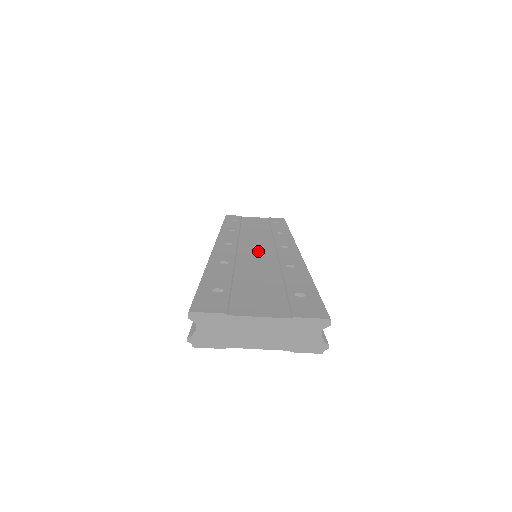
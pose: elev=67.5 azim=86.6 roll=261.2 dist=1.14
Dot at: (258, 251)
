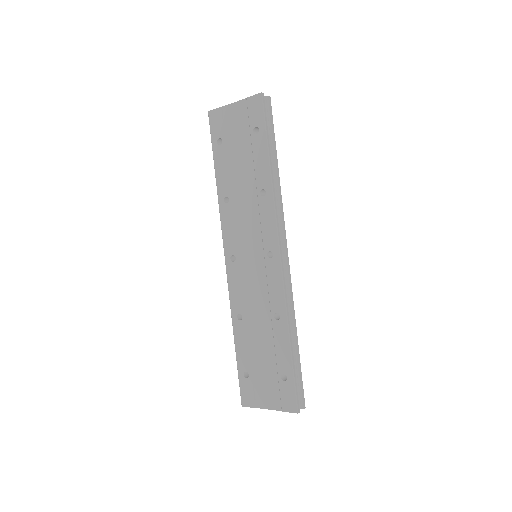
Dot at: (254, 275)
